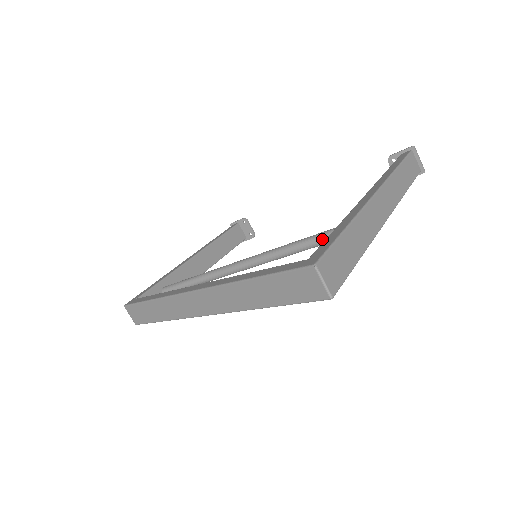
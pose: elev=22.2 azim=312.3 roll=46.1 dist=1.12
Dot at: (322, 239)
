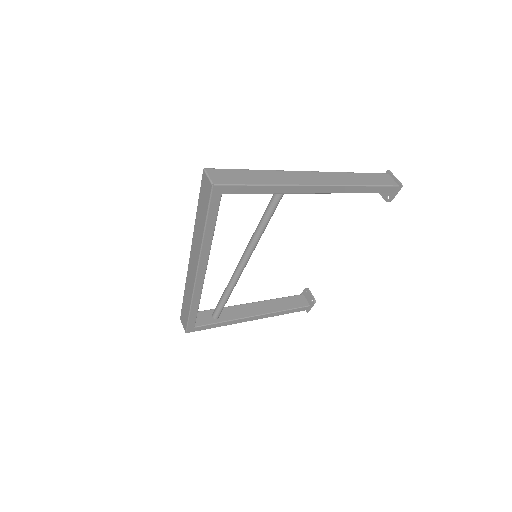
Dot at: (268, 206)
